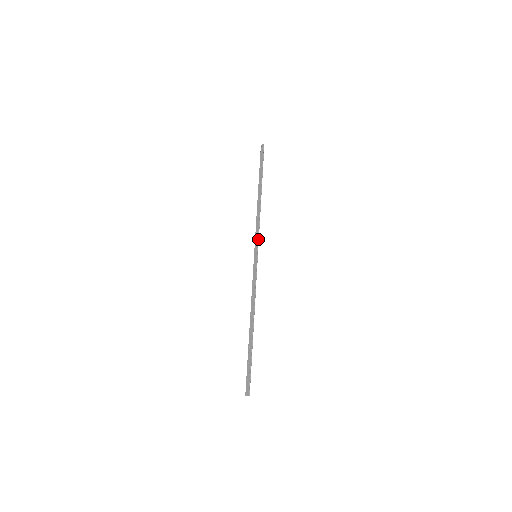
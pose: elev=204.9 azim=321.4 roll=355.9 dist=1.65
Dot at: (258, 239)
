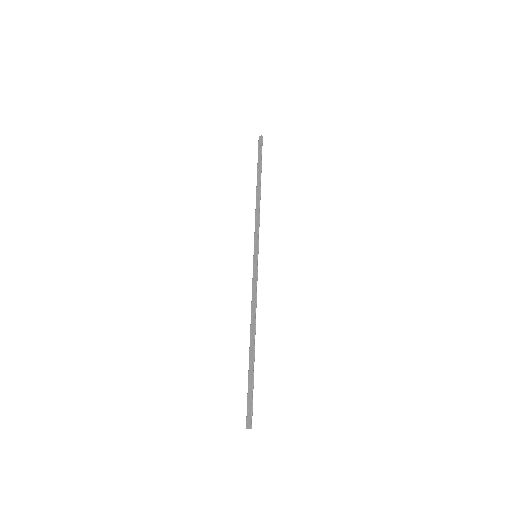
Dot at: (258, 237)
